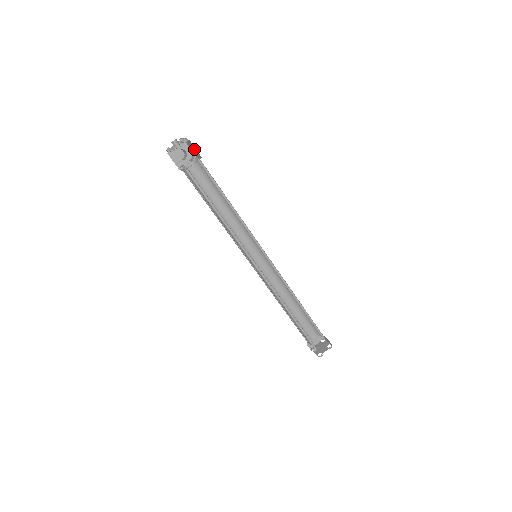
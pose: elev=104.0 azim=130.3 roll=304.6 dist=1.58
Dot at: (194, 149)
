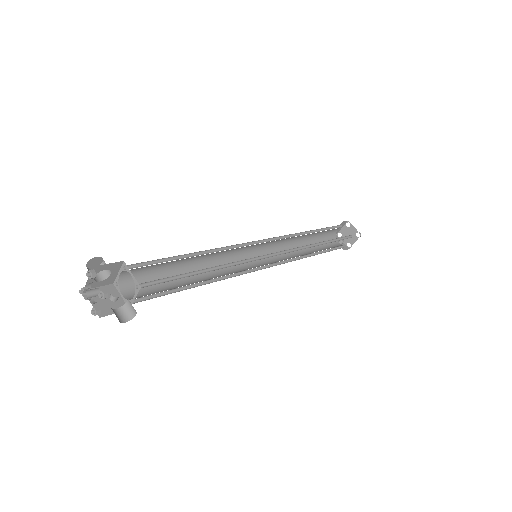
Dot at: occluded
